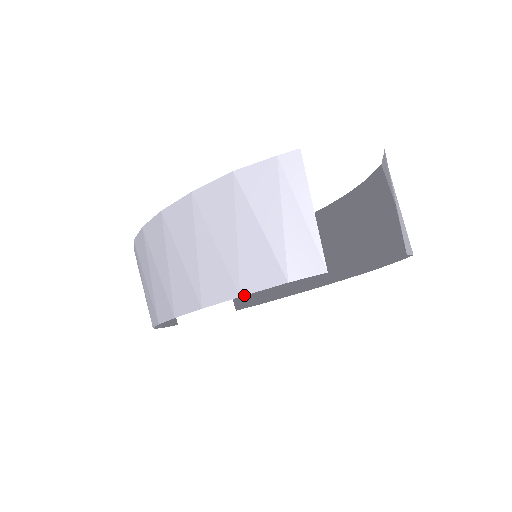
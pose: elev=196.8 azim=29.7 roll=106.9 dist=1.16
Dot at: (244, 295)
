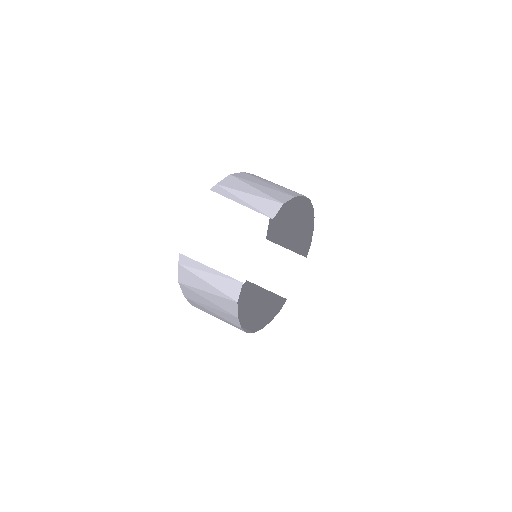
Dot at: occluded
